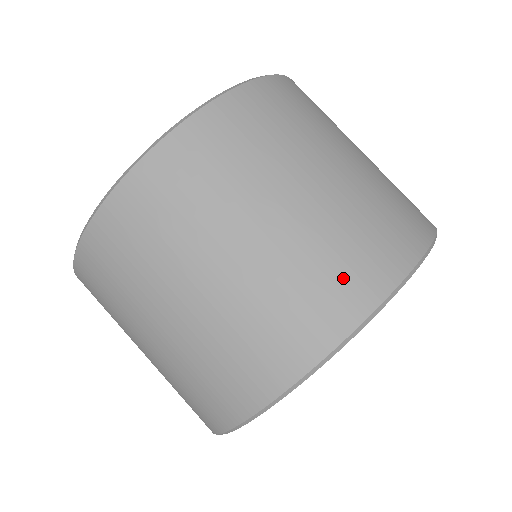
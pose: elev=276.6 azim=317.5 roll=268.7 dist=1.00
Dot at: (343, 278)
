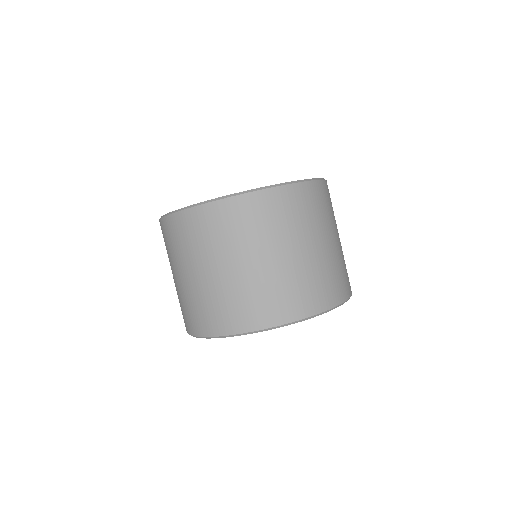
Dot at: (329, 287)
